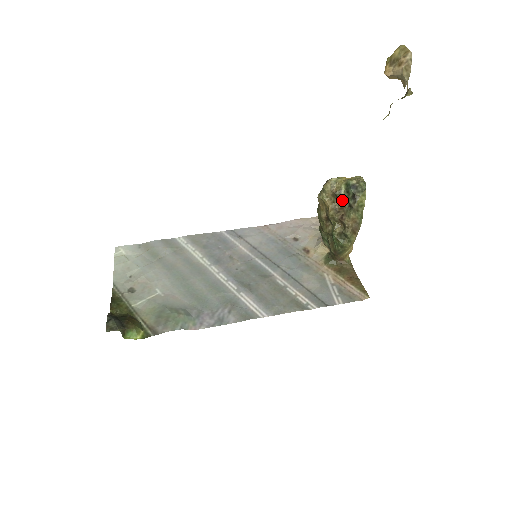
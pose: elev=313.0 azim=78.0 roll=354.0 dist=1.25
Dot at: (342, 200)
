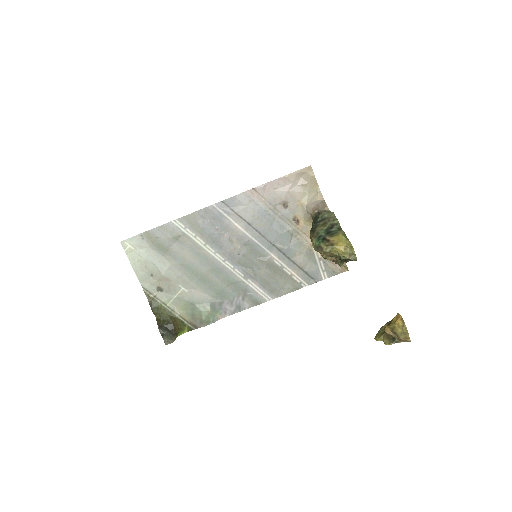
Dot at: occluded
